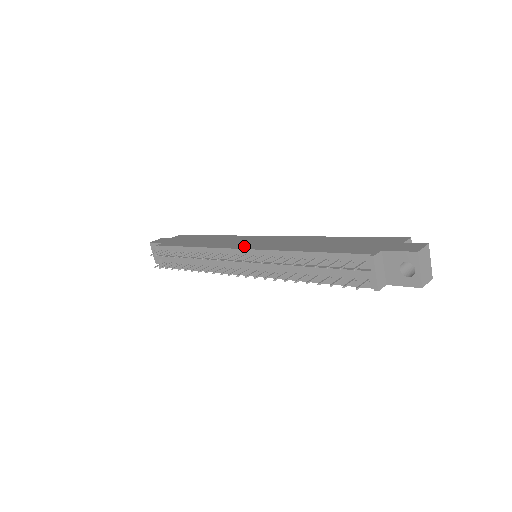
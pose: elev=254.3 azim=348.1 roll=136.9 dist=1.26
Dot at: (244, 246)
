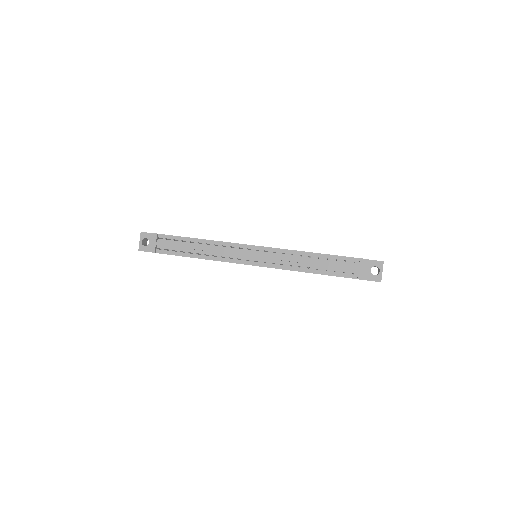
Dot at: occluded
